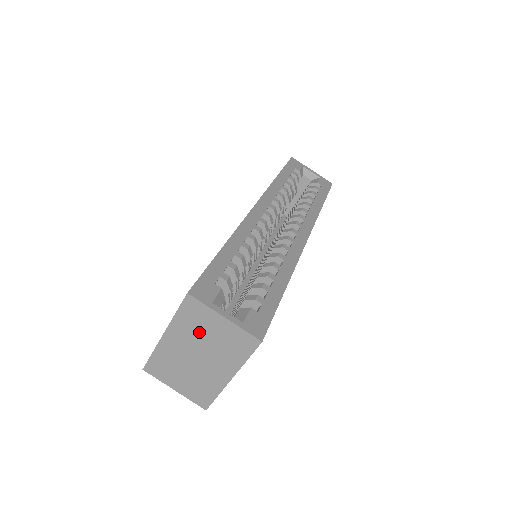
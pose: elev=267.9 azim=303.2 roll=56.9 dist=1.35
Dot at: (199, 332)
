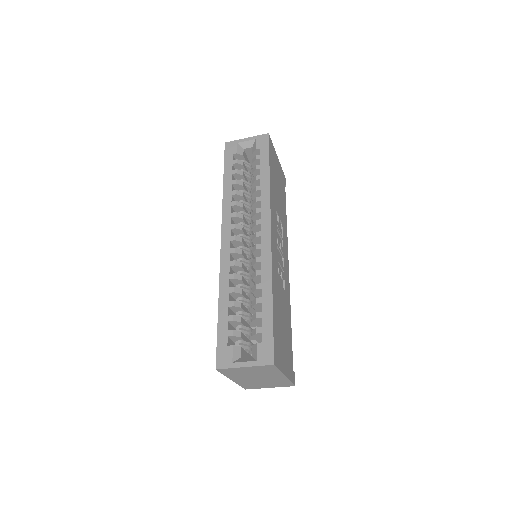
Dot at: (244, 374)
